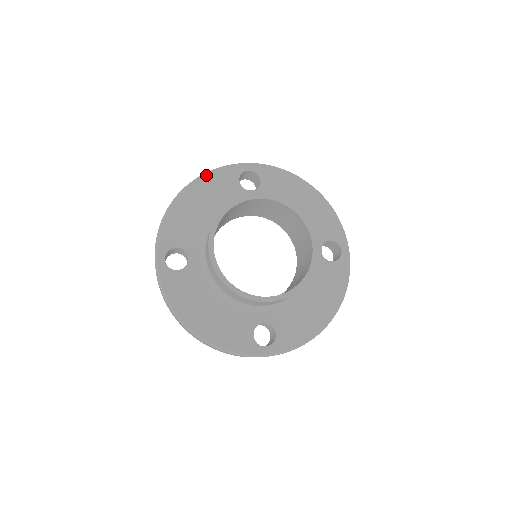
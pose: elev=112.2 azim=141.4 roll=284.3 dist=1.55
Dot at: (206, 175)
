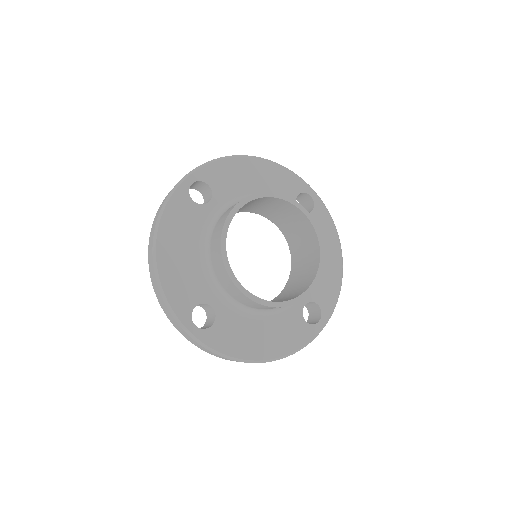
Dot at: (161, 219)
